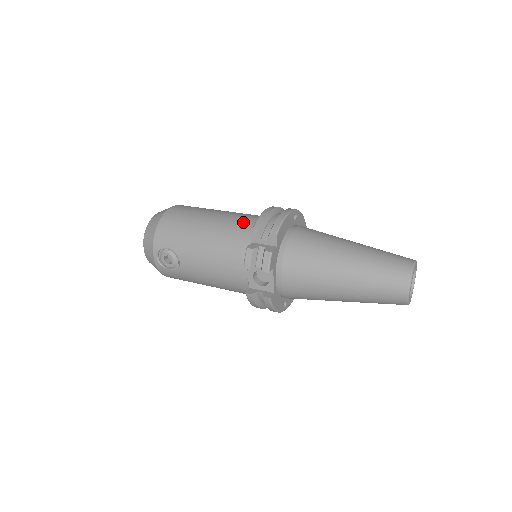
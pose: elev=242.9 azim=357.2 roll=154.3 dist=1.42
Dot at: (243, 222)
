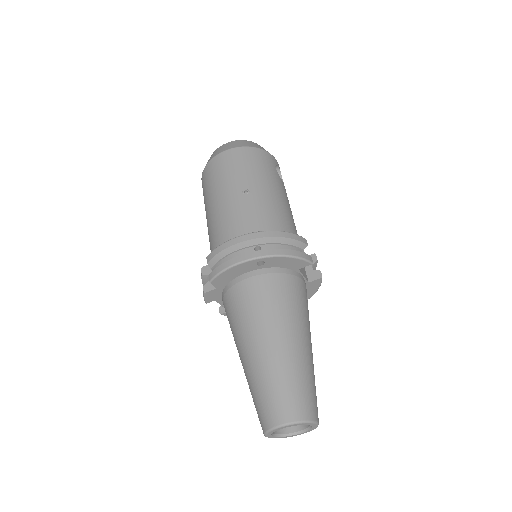
Dot at: (226, 231)
